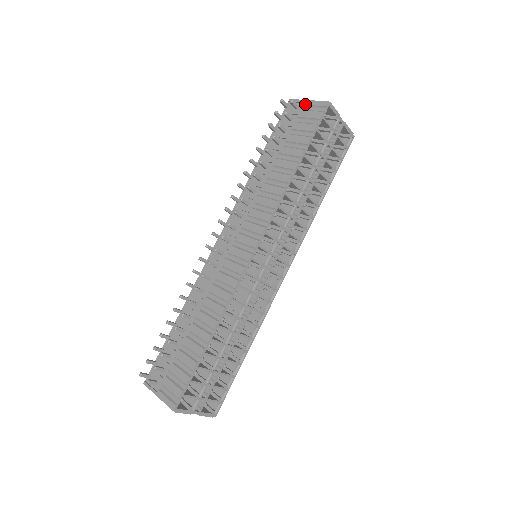
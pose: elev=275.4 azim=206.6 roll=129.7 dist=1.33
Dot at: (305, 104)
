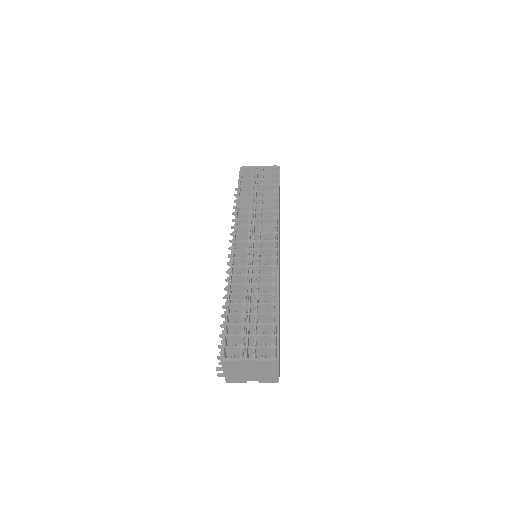
Dot at: occluded
